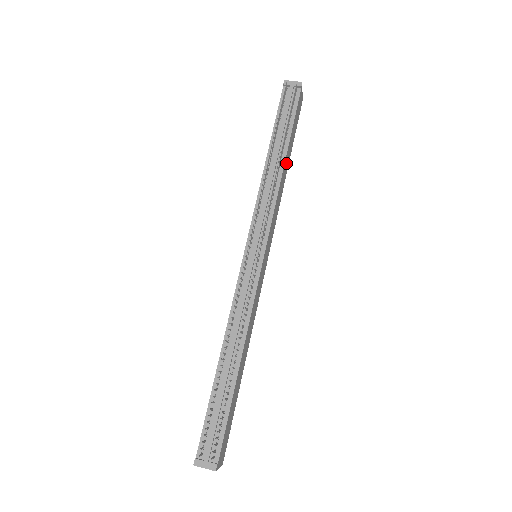
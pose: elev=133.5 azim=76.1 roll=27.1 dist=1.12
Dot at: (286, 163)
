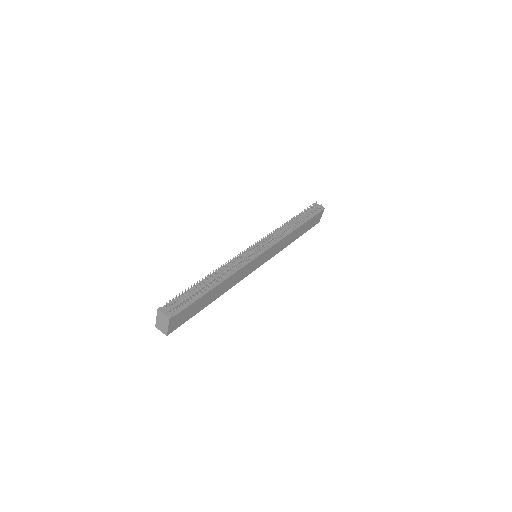
Dot at: (297, 233)
